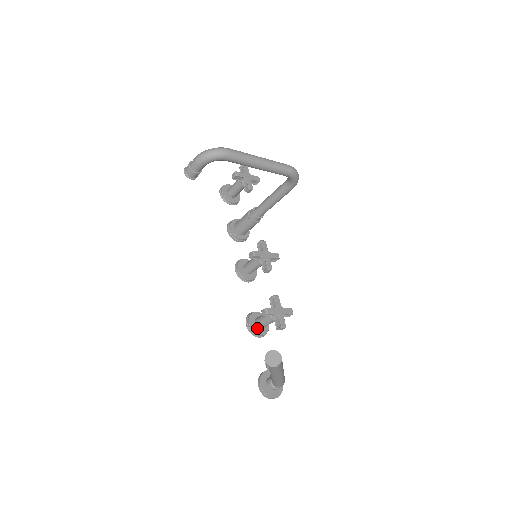
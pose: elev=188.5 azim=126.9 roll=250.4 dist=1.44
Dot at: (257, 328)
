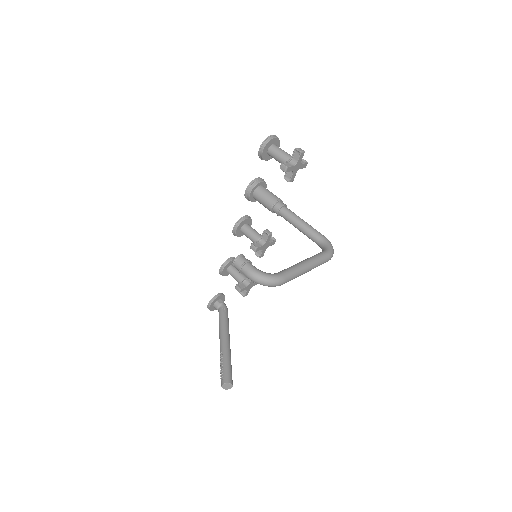
Dot at: (226, 272)
